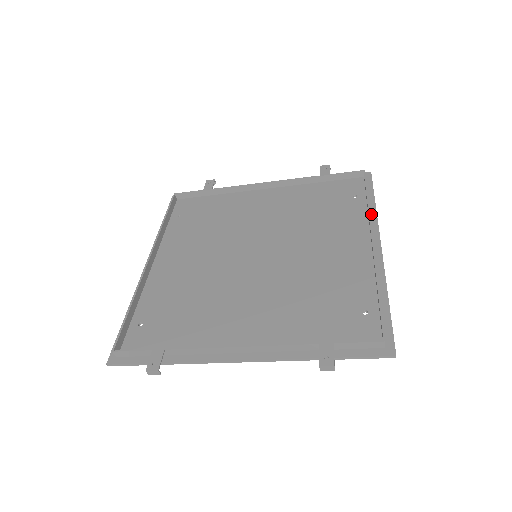
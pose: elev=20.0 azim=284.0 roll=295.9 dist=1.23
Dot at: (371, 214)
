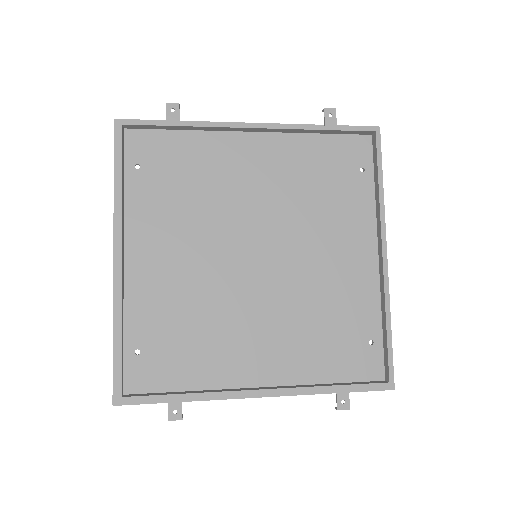
Dot at: occluded
